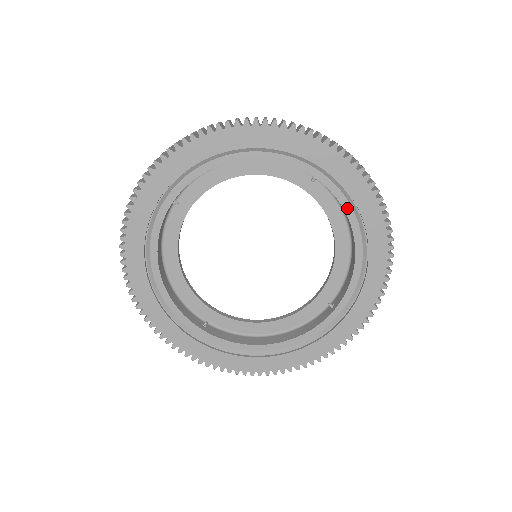
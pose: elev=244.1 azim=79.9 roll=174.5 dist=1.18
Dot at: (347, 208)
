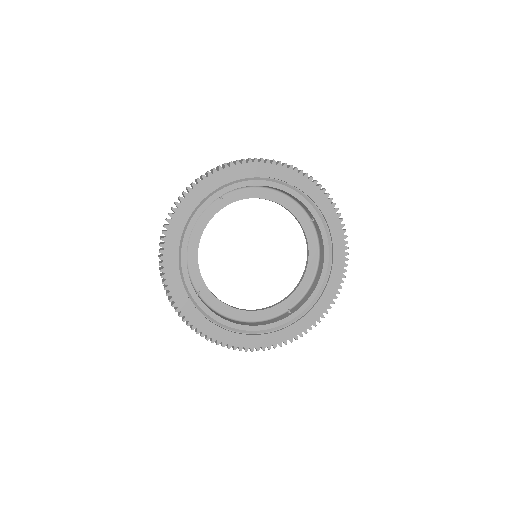
Dot at: (326, 246)
